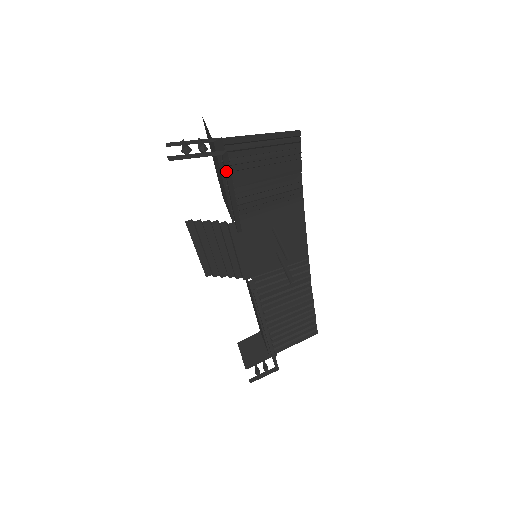
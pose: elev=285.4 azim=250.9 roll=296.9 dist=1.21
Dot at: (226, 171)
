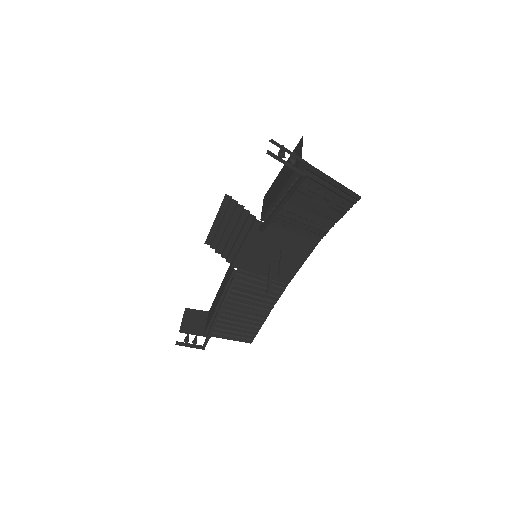
Dot at: (294, 187)
